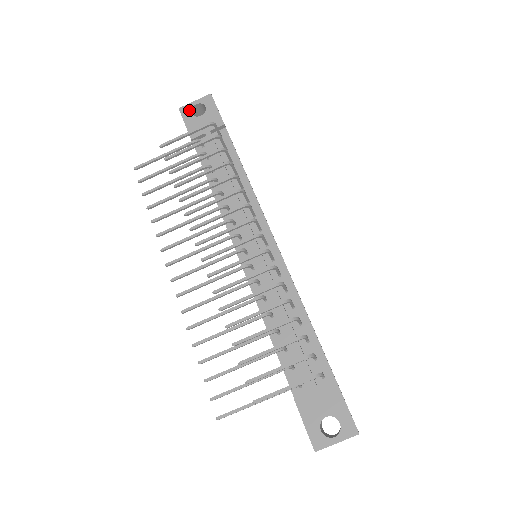
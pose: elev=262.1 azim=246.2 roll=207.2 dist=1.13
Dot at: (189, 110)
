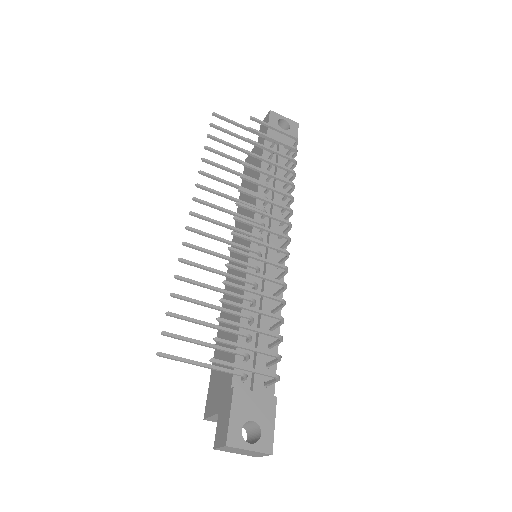
Dot at: (277, 118)
